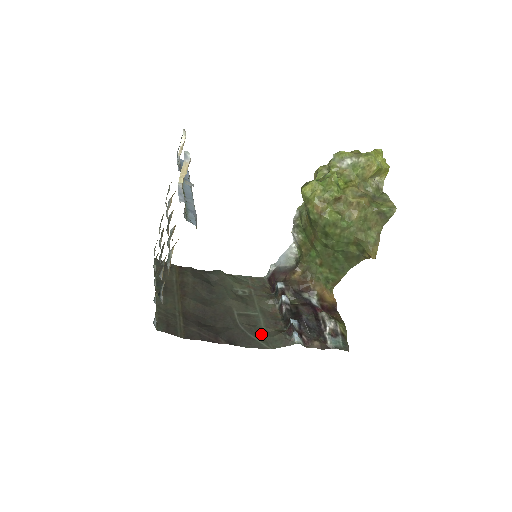
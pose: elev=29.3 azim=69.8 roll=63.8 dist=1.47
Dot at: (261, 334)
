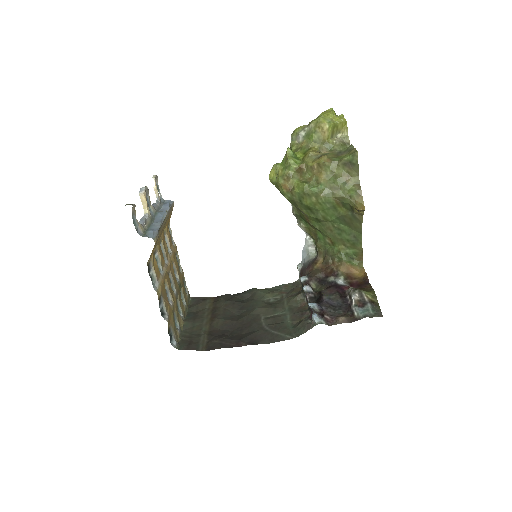
Dot at: (285, 328)
